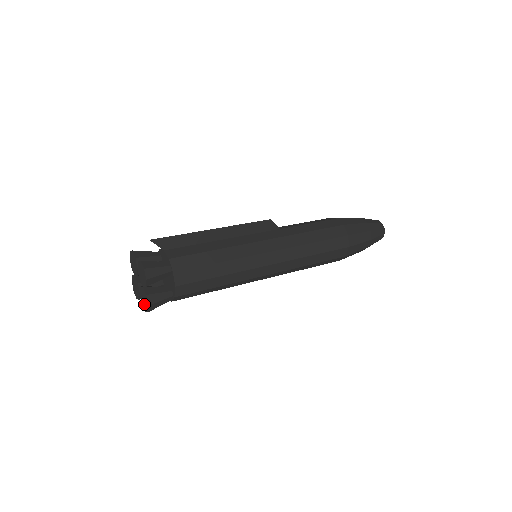
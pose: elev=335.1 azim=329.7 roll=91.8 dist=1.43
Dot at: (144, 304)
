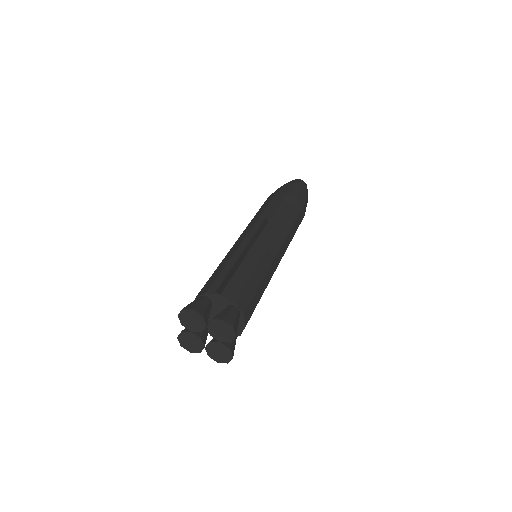
Dot at: (218, 357)
